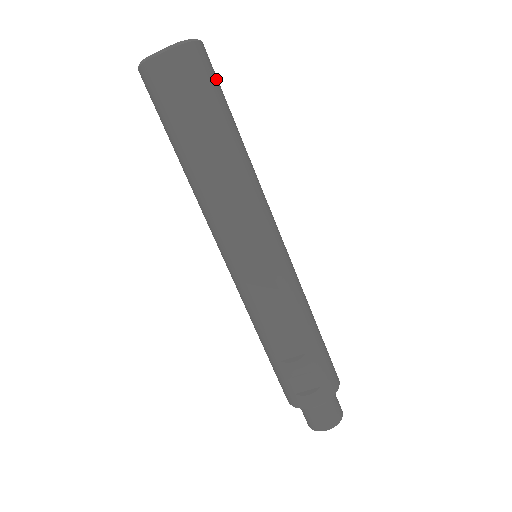
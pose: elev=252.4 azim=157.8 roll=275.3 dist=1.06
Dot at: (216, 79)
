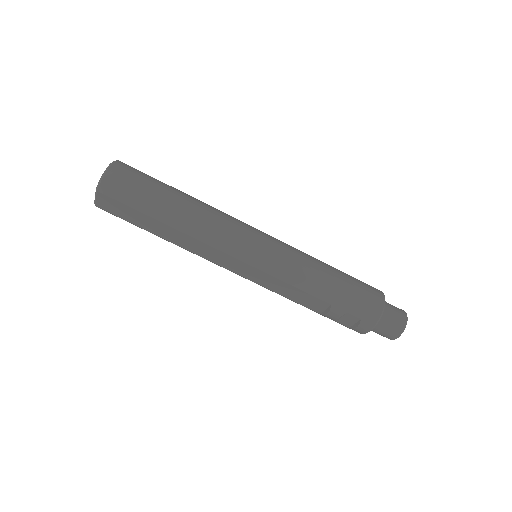
Dot at: (135, 181)
